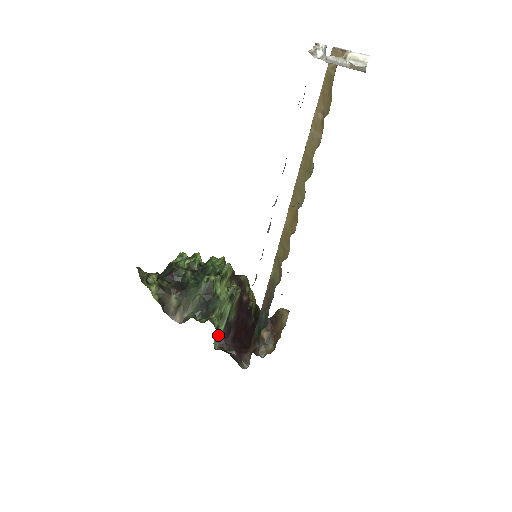
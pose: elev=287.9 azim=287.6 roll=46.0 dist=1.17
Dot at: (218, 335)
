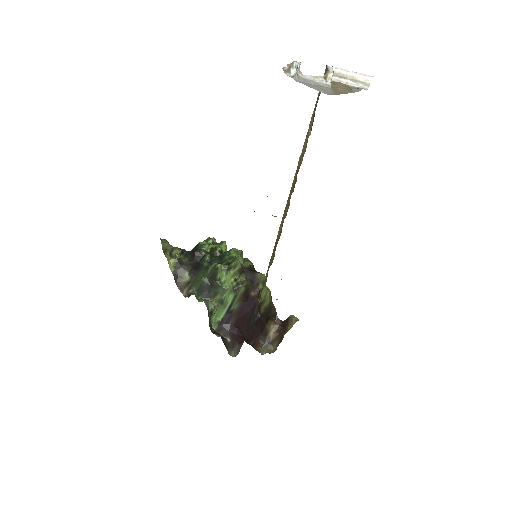
Dot at: (218, 318)
